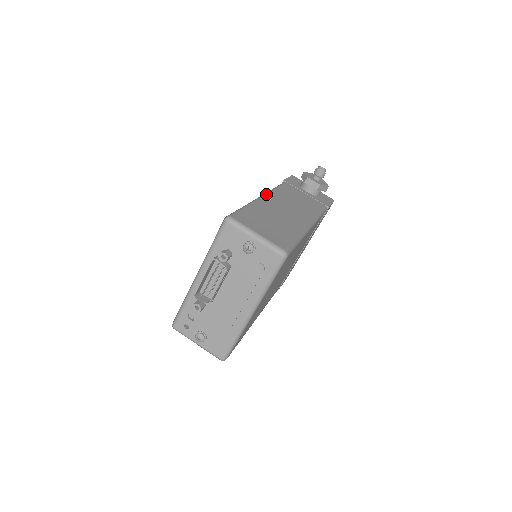
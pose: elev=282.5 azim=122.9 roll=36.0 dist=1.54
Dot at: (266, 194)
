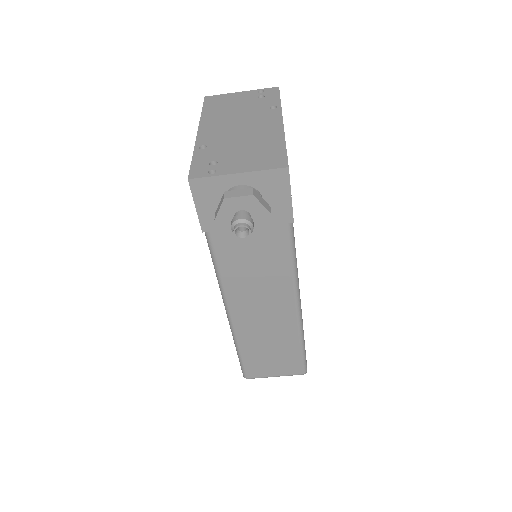
Dot at: (228, 309)
